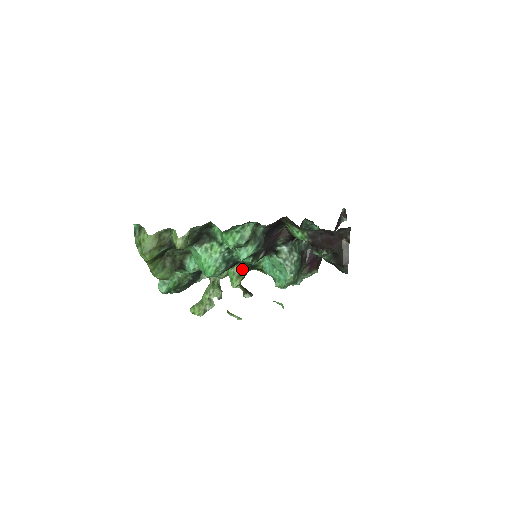
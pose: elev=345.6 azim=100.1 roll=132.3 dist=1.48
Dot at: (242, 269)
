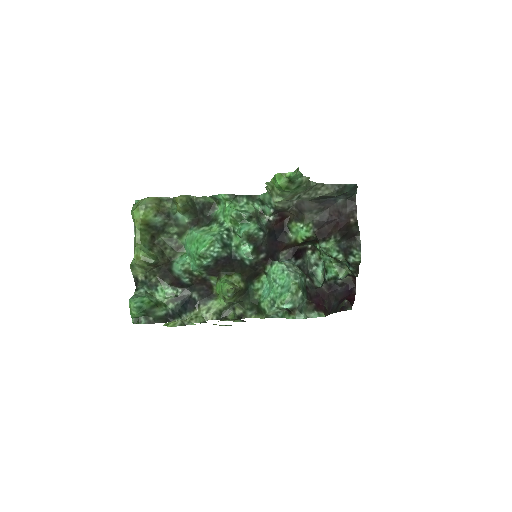
Dot at: (237, 280)
